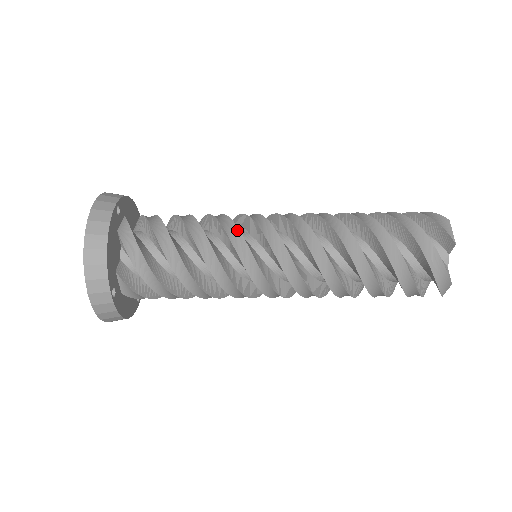
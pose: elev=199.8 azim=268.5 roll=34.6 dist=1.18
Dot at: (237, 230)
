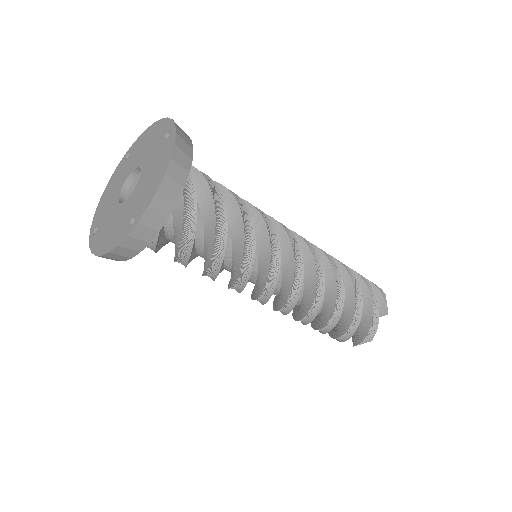
Dot at: (274, 230)
